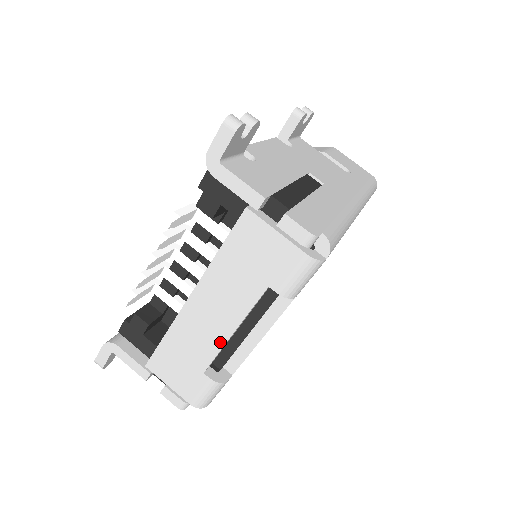
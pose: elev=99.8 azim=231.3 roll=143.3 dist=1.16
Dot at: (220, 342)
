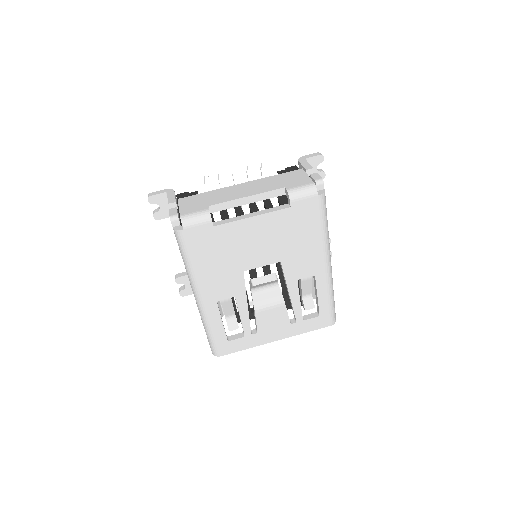
Dot at: (235, 198)
